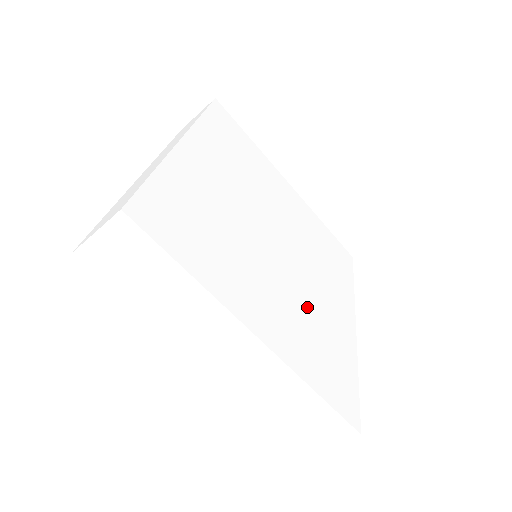
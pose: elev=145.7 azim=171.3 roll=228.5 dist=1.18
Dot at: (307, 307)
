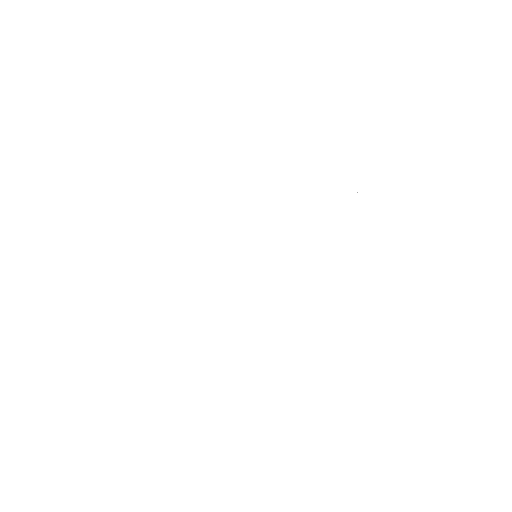
Dot at: (315, 283)
